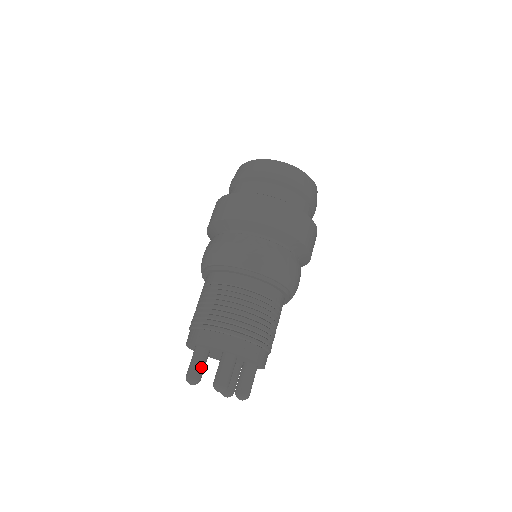
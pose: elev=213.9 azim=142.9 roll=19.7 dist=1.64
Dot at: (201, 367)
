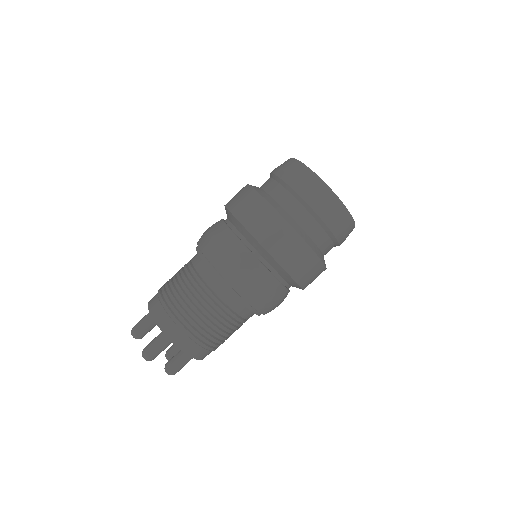
Dot at: (146, 328)
